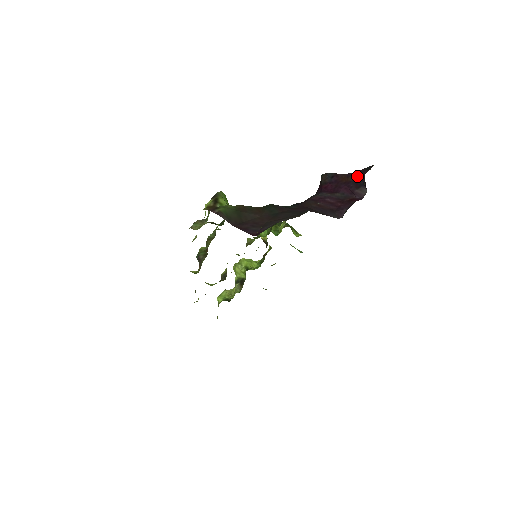
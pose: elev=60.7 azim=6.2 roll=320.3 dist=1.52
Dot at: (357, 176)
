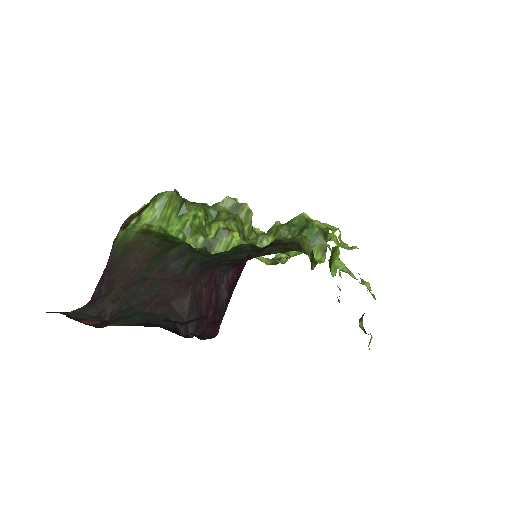
Dot at: occluded
